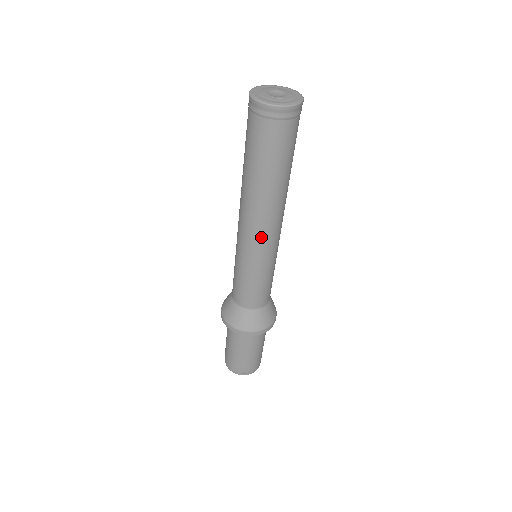
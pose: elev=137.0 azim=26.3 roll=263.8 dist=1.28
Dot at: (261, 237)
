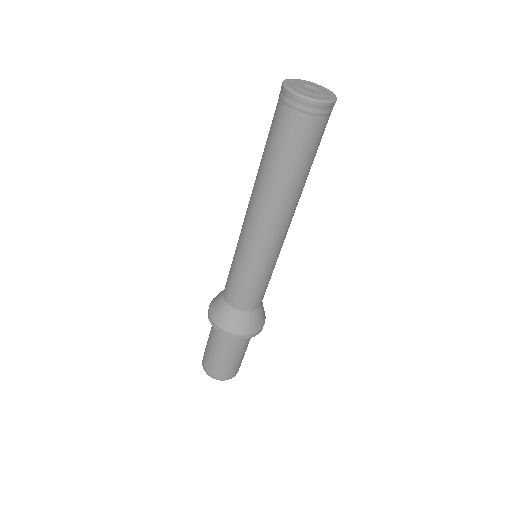
Dot at: (275, 236)
